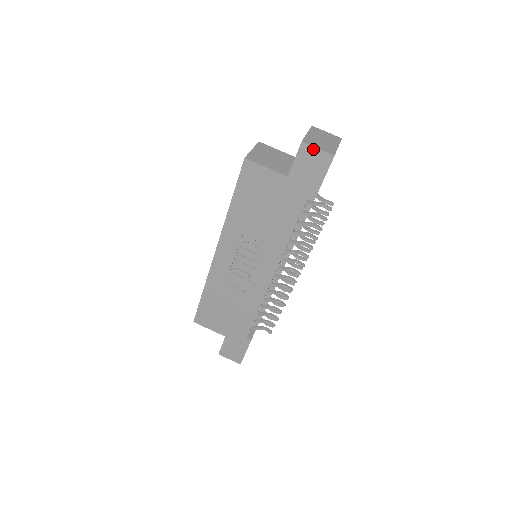
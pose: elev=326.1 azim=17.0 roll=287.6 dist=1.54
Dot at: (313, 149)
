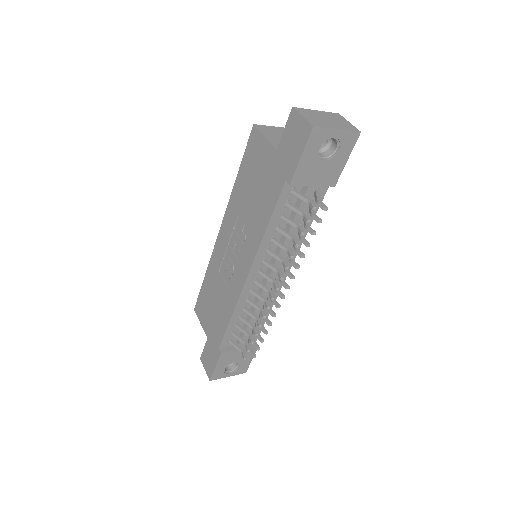
Dot at: (299, 117)
